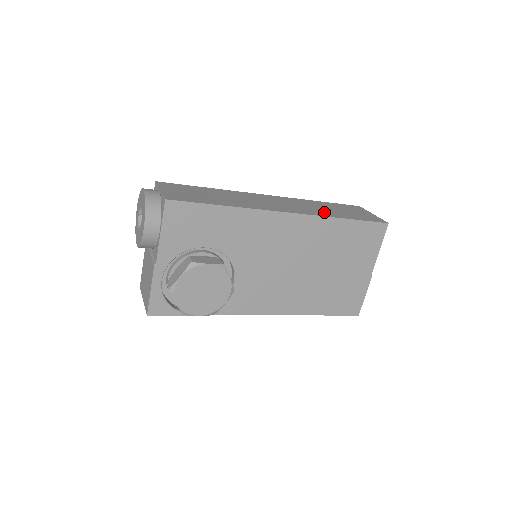
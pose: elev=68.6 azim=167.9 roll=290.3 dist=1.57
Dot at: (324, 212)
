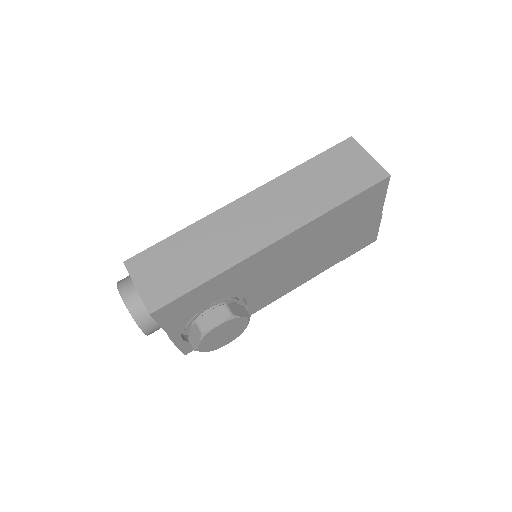
Dot at: (312, 204)
